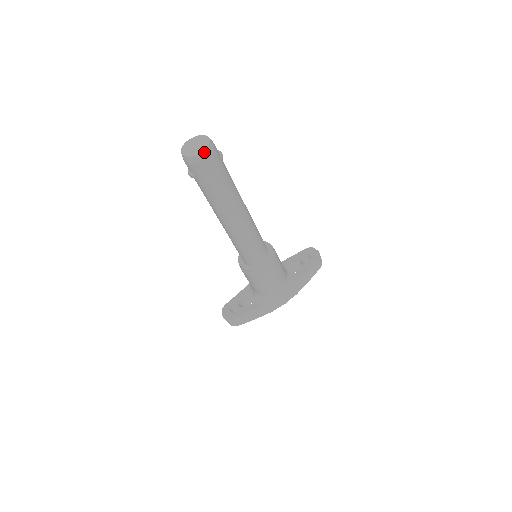
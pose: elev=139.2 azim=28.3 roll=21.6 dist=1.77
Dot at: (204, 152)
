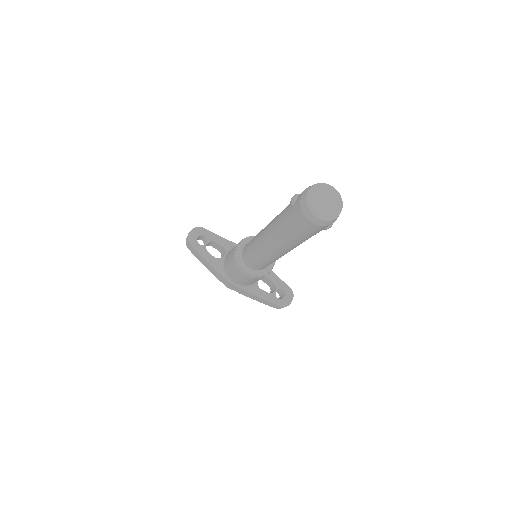
Dot at: (317, 219)
